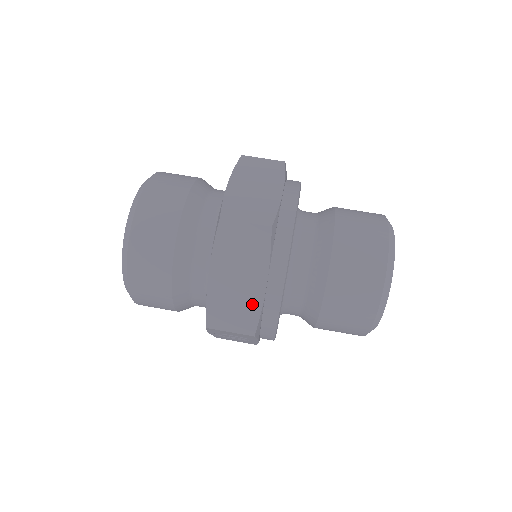
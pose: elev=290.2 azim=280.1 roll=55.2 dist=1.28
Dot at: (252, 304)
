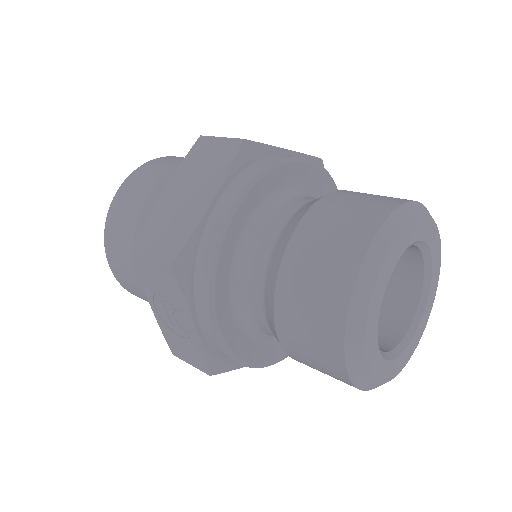
Dot at: (187, 224)
